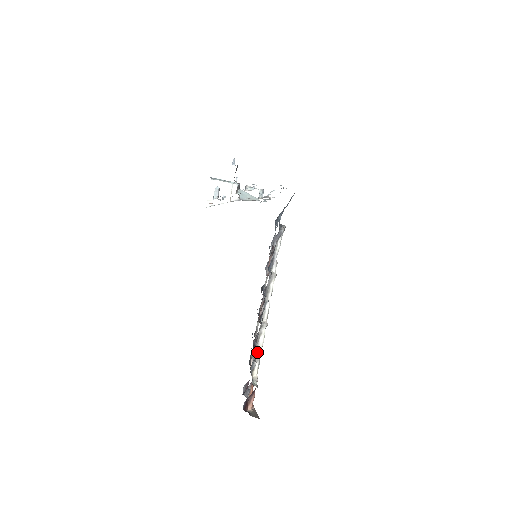
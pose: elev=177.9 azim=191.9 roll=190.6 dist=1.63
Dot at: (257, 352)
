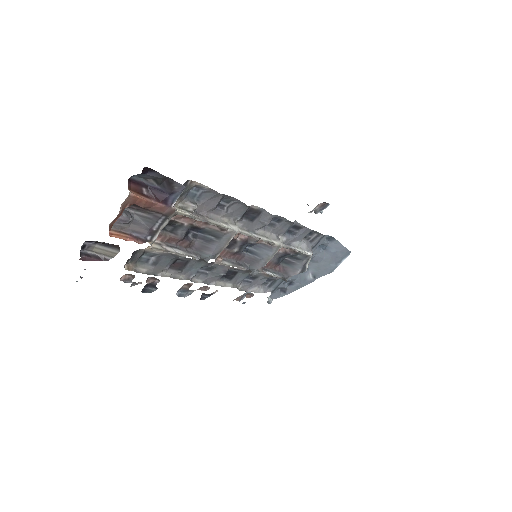
Dot at: (203, 216)
